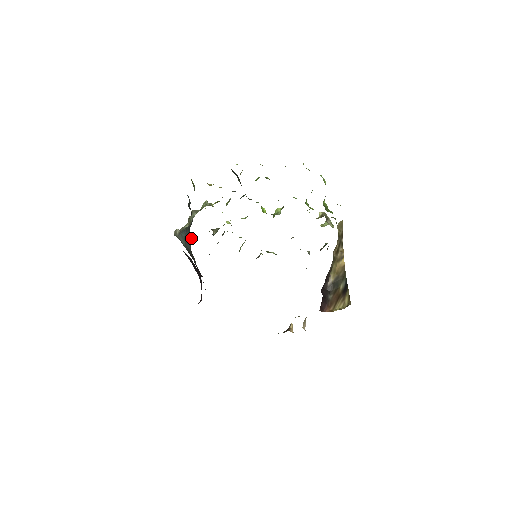
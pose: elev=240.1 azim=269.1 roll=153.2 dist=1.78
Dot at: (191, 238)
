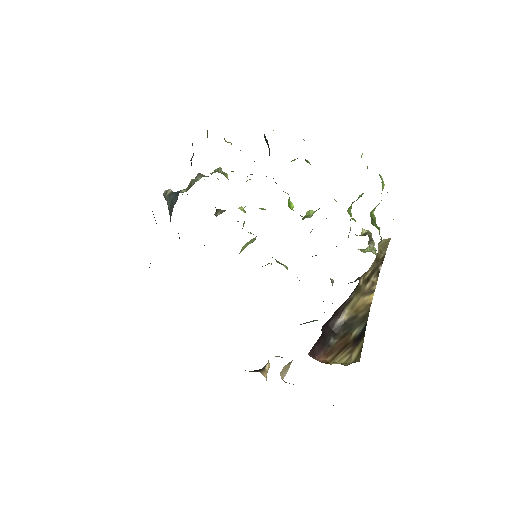
Dot at: occluded
